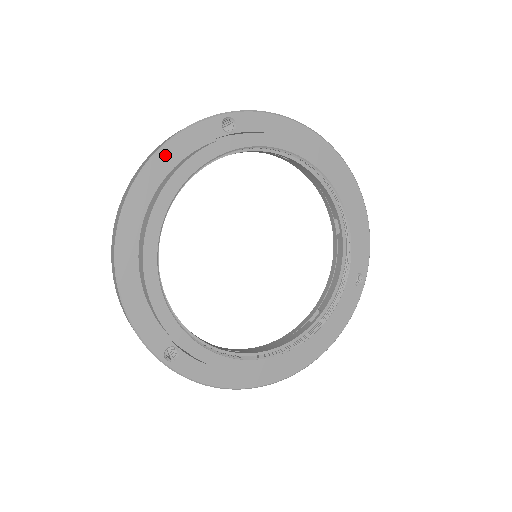
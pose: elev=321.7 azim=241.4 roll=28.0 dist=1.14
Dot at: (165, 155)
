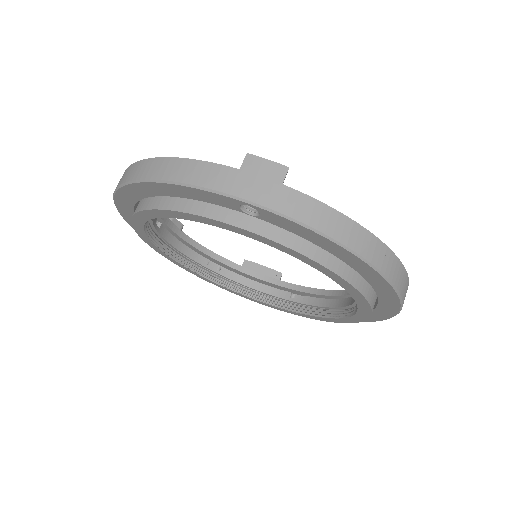
Dot at: (164, 187)
